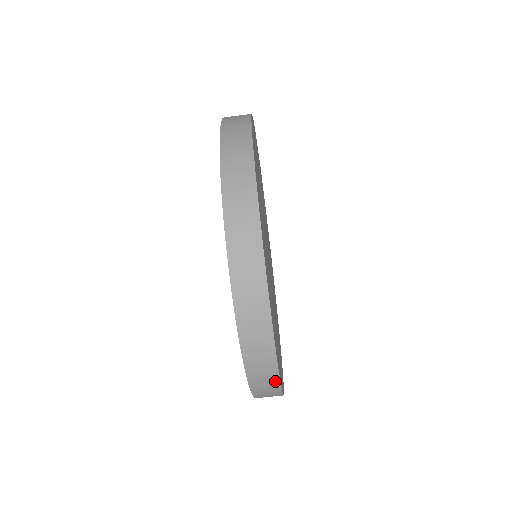
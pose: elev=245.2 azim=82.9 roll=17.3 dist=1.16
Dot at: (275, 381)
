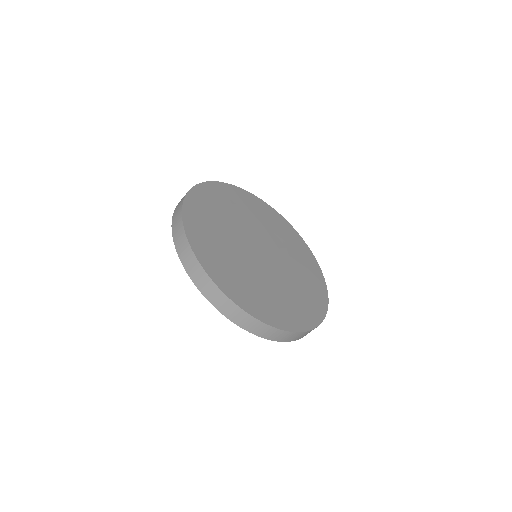
Dot at: occluded
